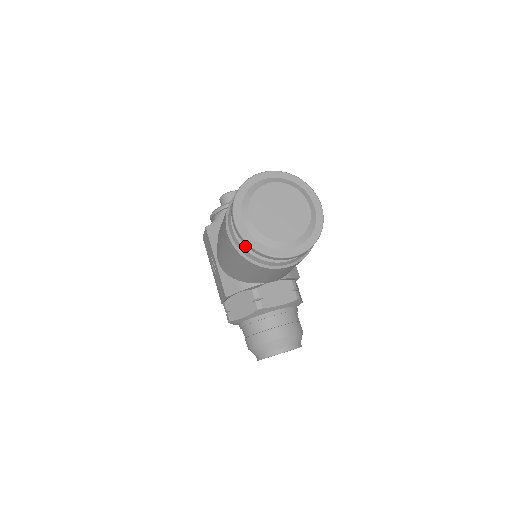
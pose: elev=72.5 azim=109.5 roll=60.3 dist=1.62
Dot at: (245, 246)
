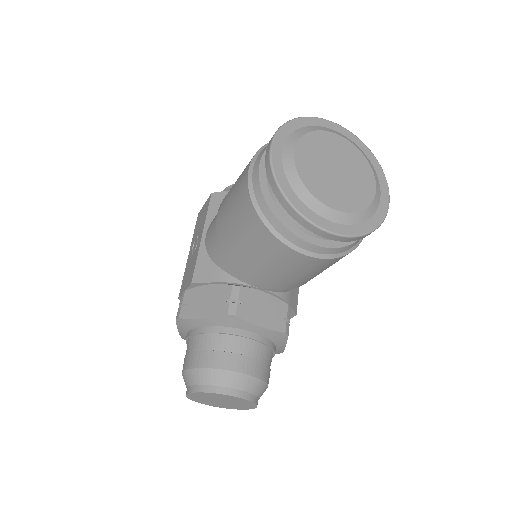
Dot at: (266, 193)
